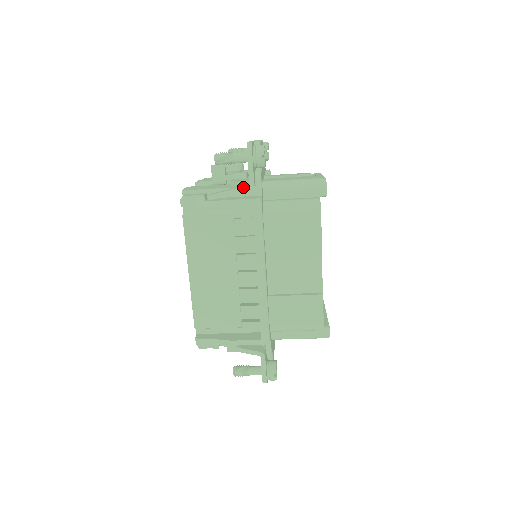
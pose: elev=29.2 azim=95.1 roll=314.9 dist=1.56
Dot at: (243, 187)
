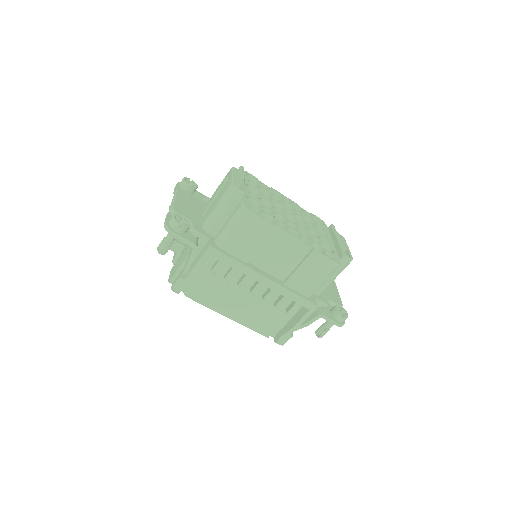
Dot at: (192, 252)
